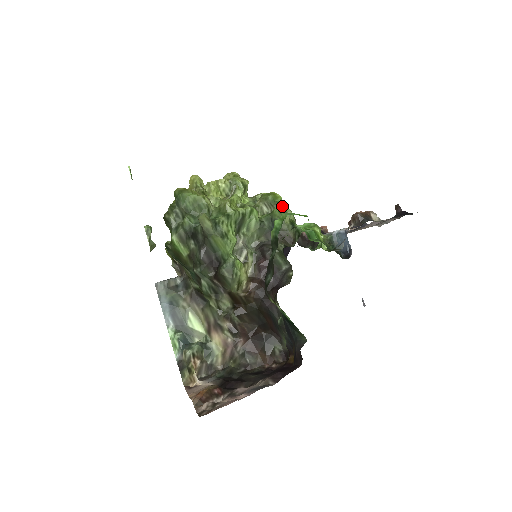
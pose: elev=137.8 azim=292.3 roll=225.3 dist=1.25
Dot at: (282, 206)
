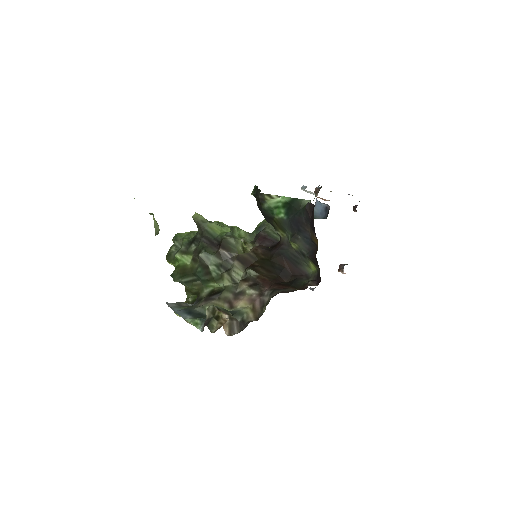
Dot at: occluded
